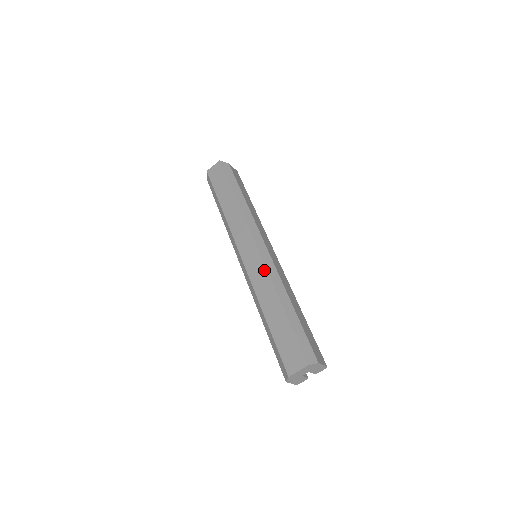
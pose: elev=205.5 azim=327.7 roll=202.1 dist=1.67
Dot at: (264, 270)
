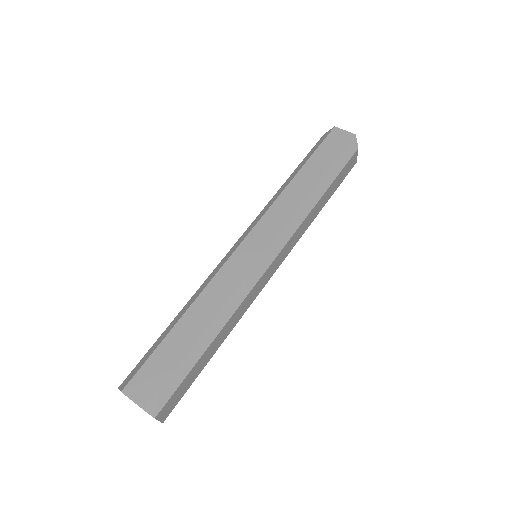
Dot at: (238, 282)
